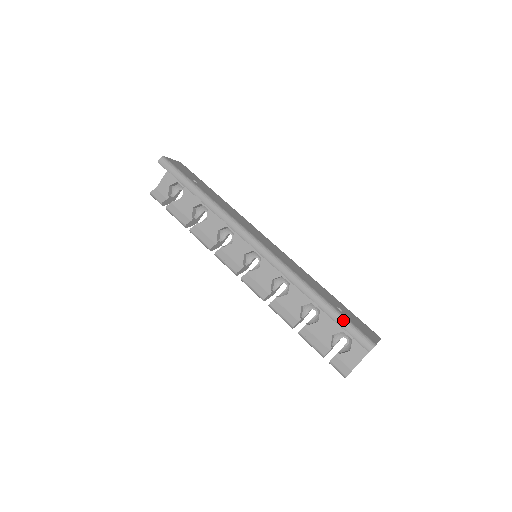
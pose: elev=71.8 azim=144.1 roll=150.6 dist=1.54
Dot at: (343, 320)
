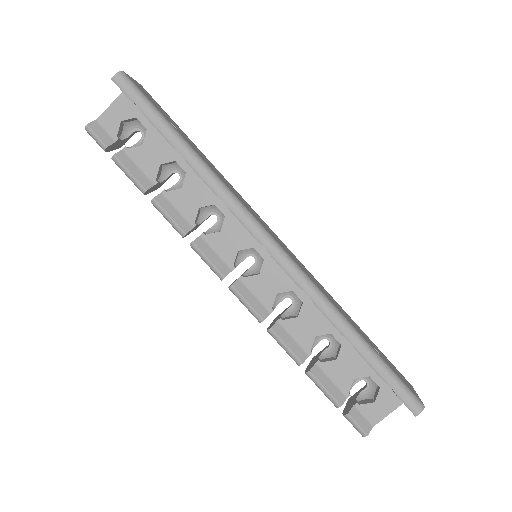
Dot at: (387, 370)
